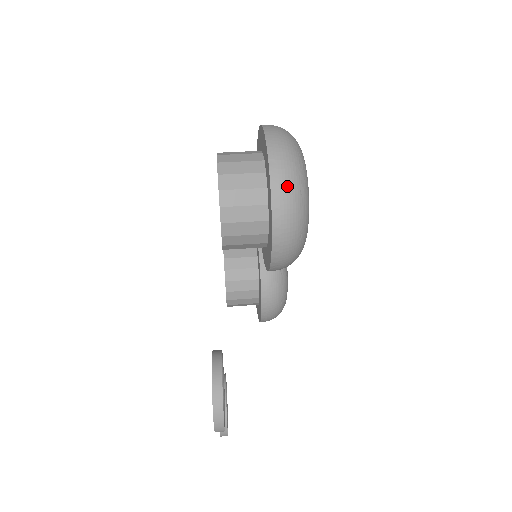
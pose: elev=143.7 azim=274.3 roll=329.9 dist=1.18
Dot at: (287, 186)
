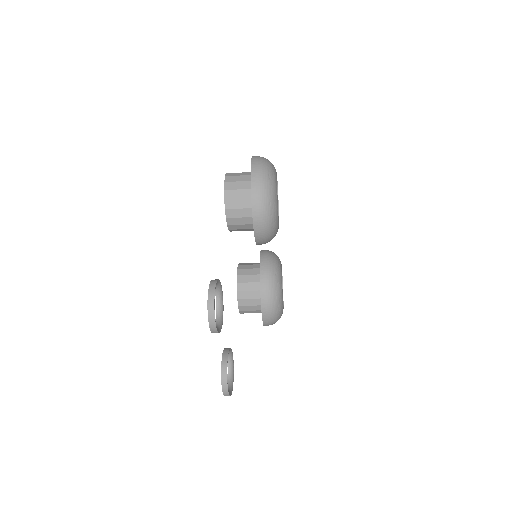
Dot at: (260, 172)
